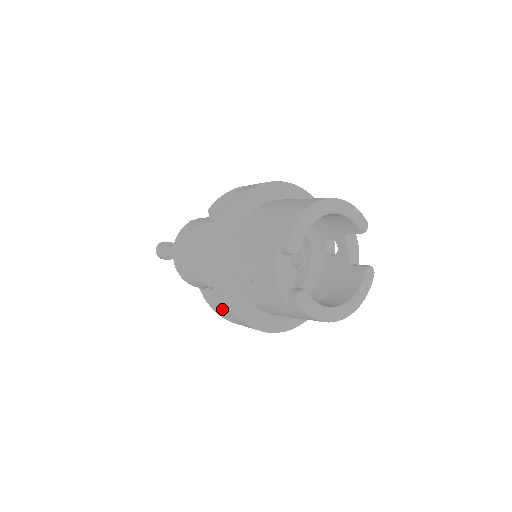
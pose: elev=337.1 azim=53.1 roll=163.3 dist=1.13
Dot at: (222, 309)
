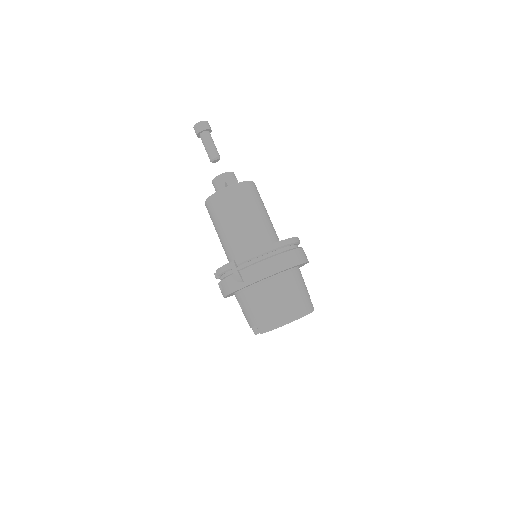
Dot at: occluded
